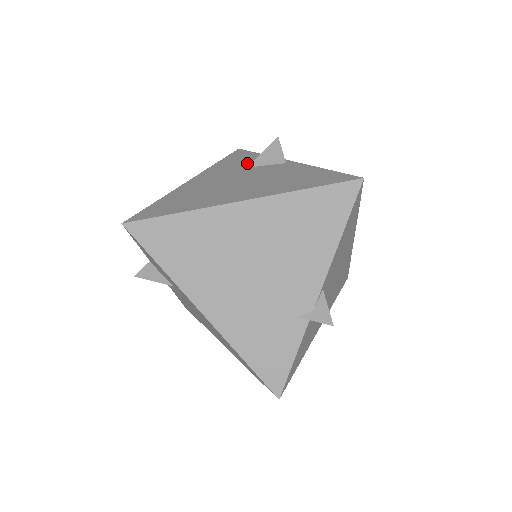
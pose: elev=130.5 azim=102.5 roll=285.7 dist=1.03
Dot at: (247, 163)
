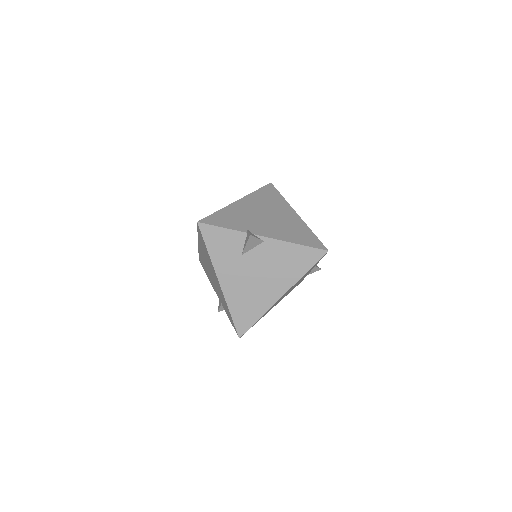
Dot at: (235, 248)
